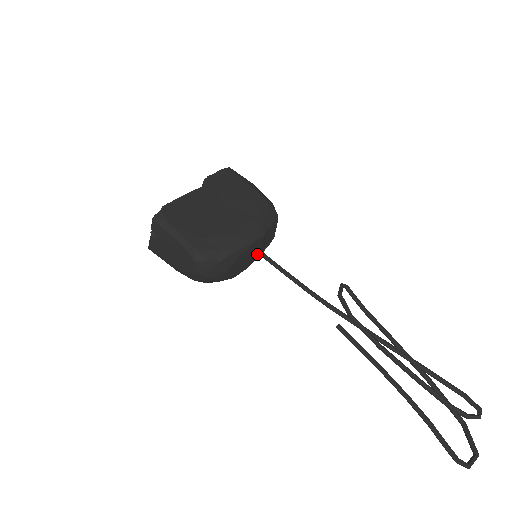
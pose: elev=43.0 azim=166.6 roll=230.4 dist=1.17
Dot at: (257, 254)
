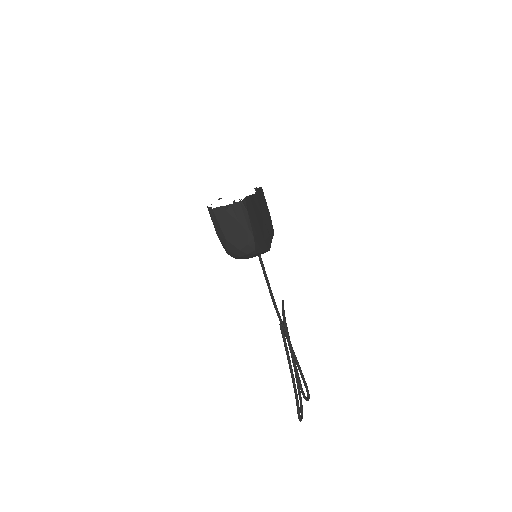
Dot at: occluded
